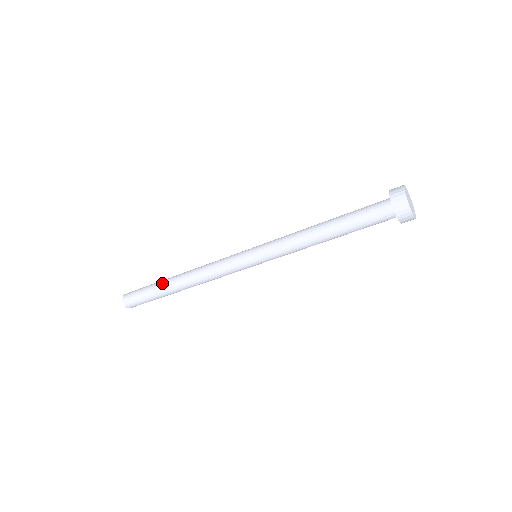
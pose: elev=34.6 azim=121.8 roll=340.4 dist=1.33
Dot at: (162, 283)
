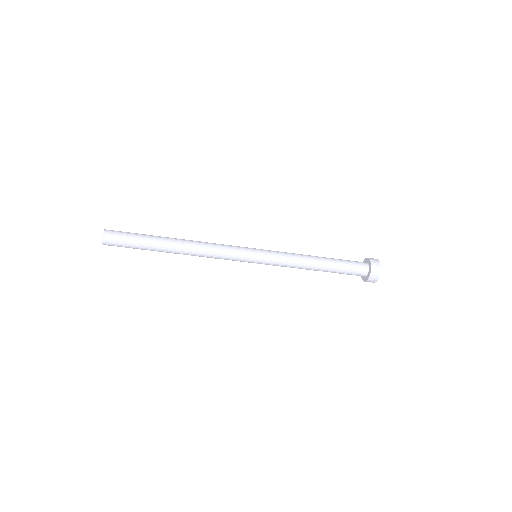
Dot at: (158, 240)
